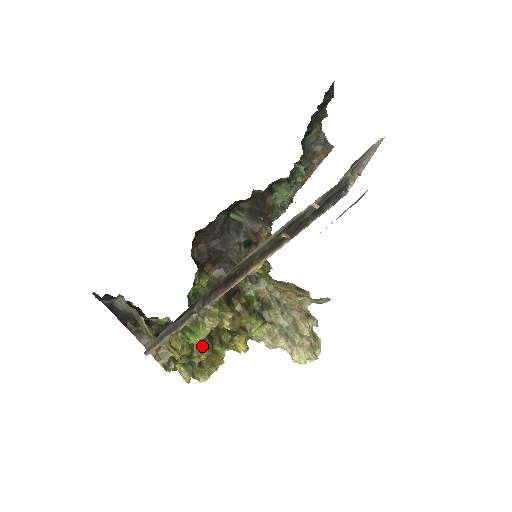
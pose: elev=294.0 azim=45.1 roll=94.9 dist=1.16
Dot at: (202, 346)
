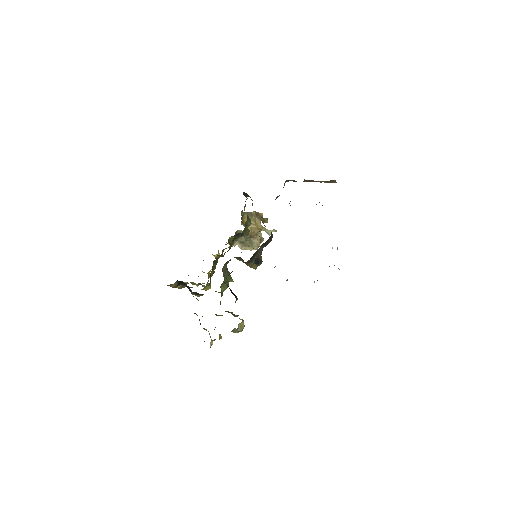
Dot at: (208, 286)
